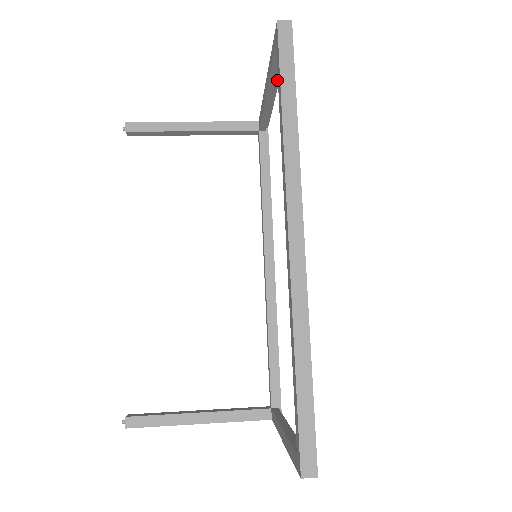
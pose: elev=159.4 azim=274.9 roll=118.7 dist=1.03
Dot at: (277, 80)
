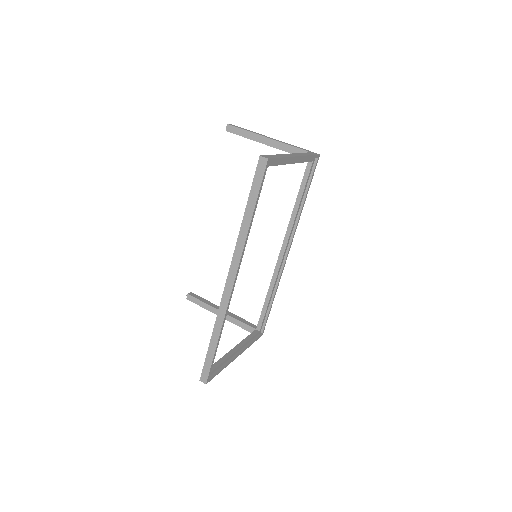
Dot at: (291, 159)
